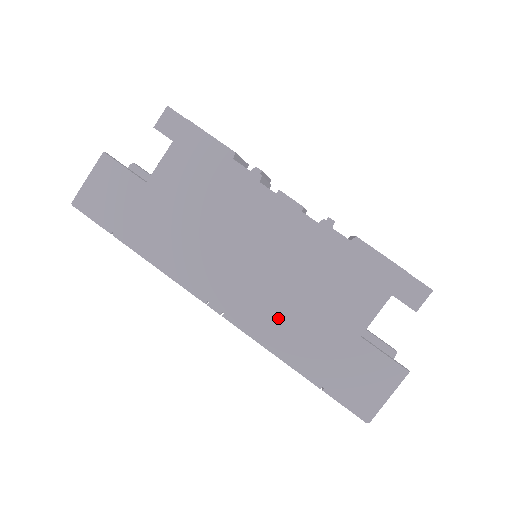
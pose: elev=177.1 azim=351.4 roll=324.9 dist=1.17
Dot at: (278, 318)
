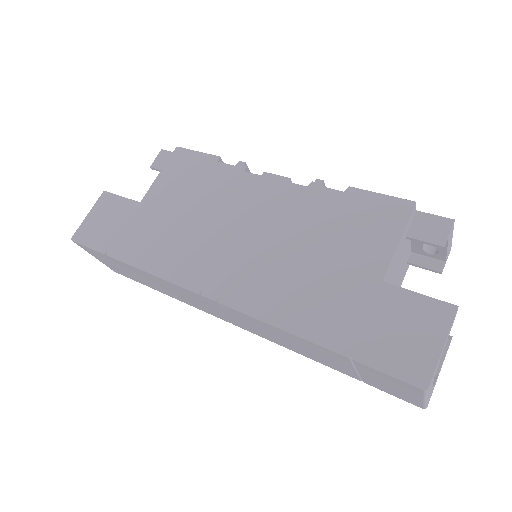
Dot at: (281, 287)
